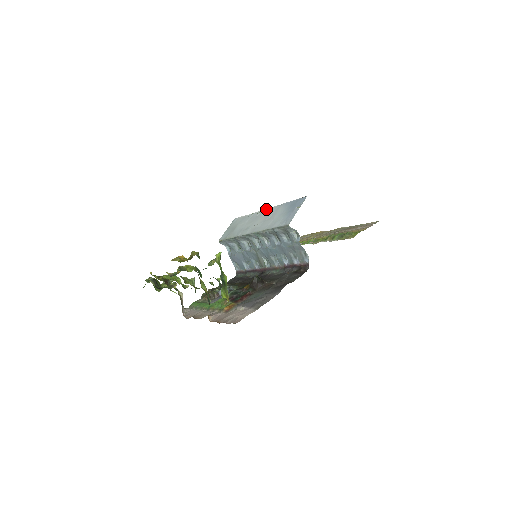
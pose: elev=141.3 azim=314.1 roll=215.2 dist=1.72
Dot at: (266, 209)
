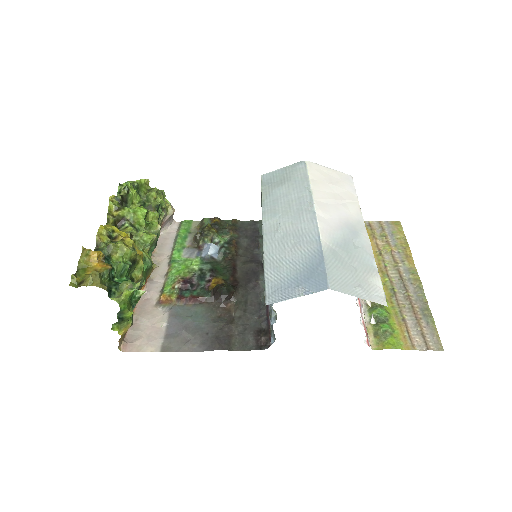
Dot at: (315, 213)
